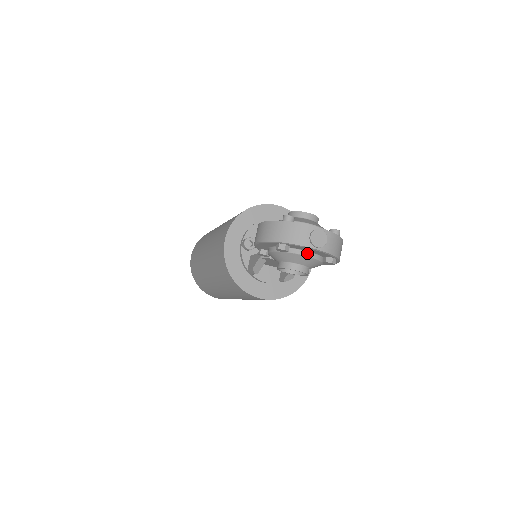
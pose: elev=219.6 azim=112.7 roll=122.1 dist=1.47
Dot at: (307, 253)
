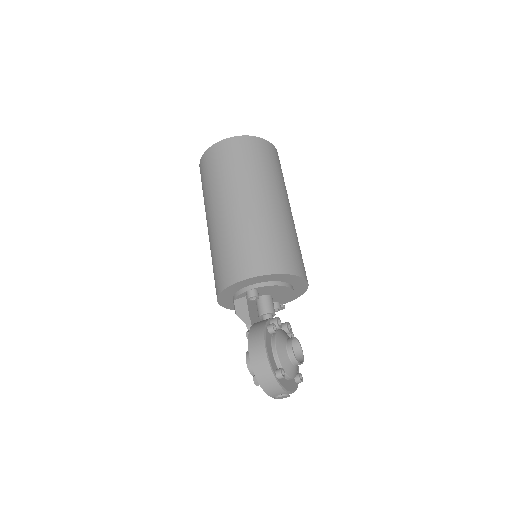
Dot at: occluded
